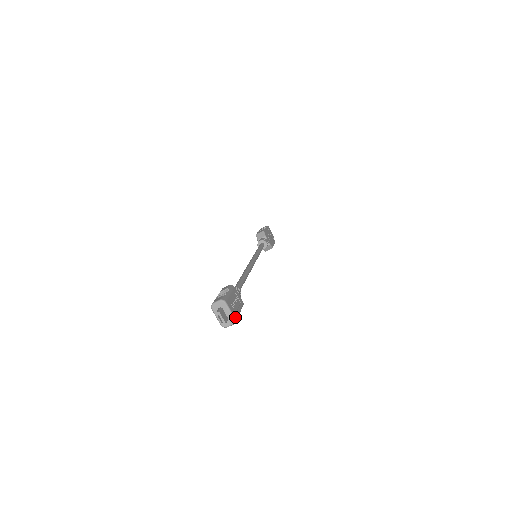
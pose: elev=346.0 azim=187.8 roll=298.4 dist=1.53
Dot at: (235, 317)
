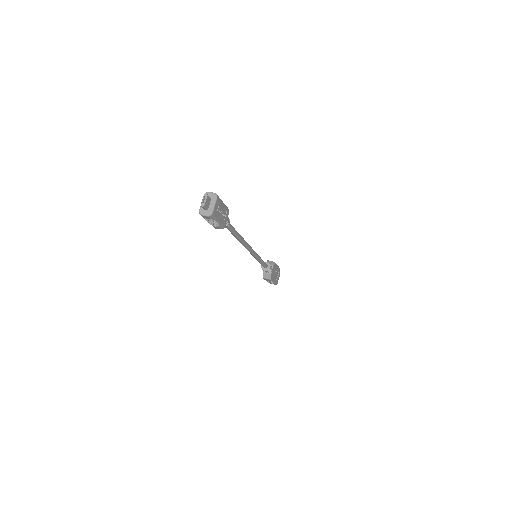
Dot at: (213, 213)
